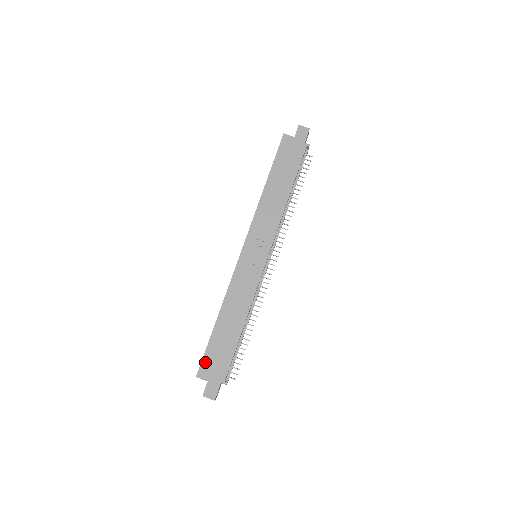
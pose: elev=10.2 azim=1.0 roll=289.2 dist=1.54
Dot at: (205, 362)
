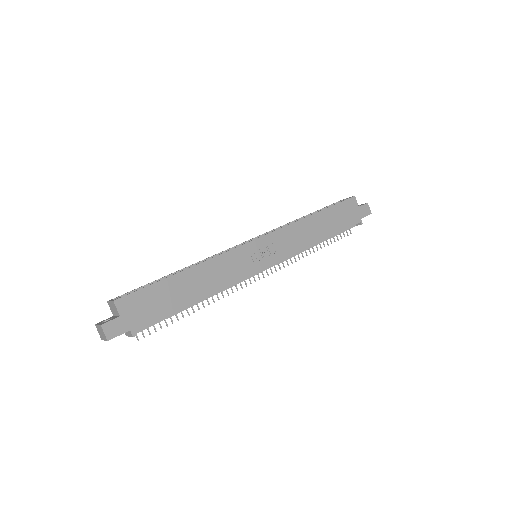
Dot at: (136, 296)
